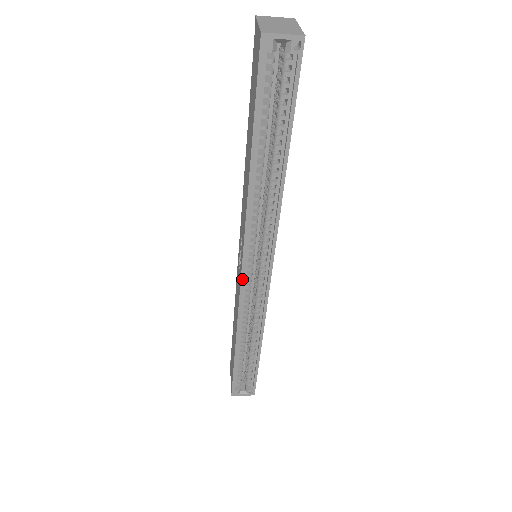
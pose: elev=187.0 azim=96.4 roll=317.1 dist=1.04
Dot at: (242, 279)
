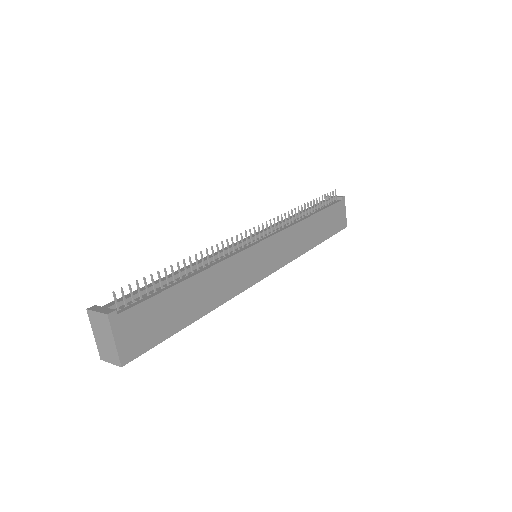
Dot at: occluded
